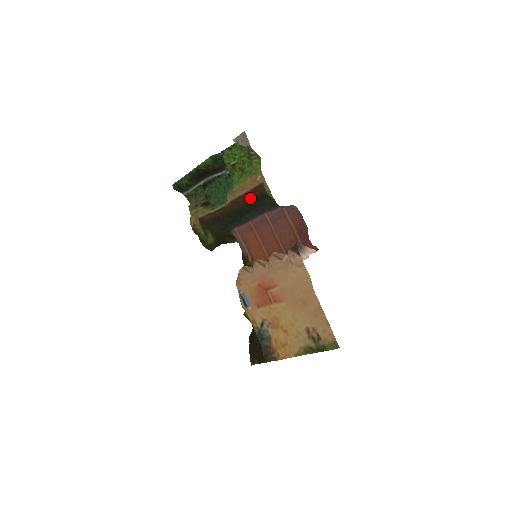
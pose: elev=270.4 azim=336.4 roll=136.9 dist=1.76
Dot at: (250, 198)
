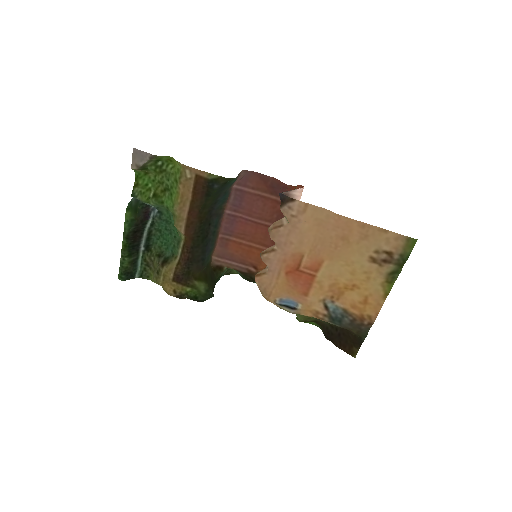
Dot at: (199, 204)
